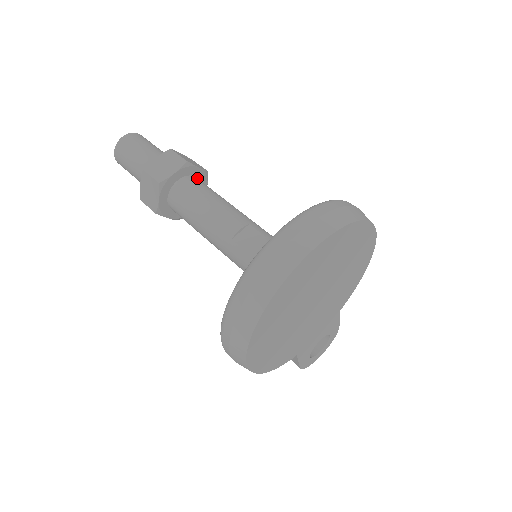
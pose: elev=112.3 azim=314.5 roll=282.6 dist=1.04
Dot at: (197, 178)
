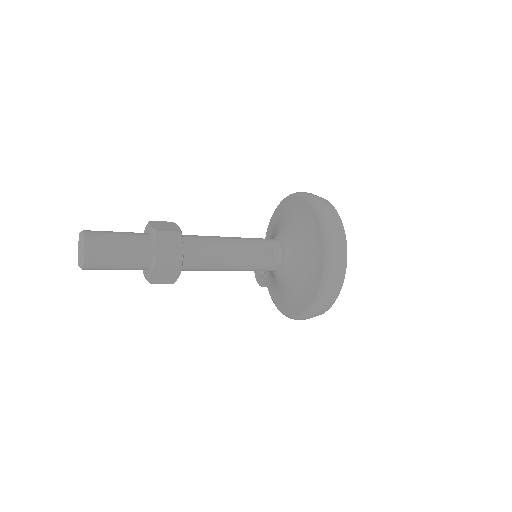
Dot at: occluded
